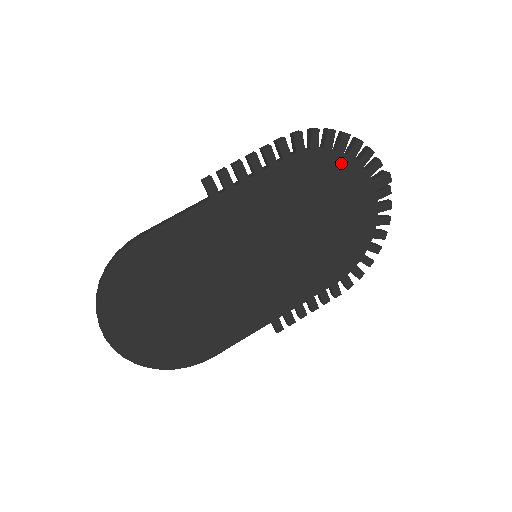
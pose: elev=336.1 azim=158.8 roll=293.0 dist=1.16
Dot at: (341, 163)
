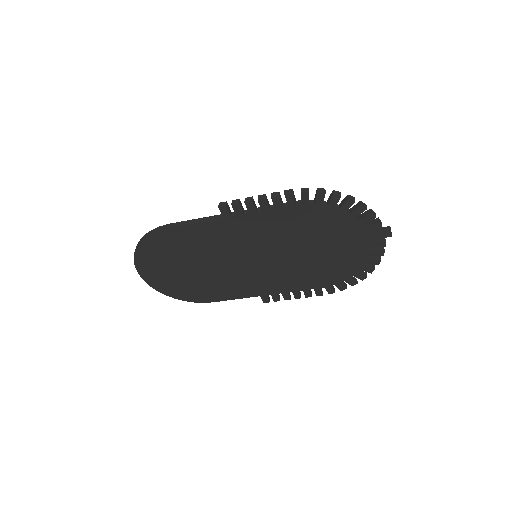
Dot at: (341, 218)
